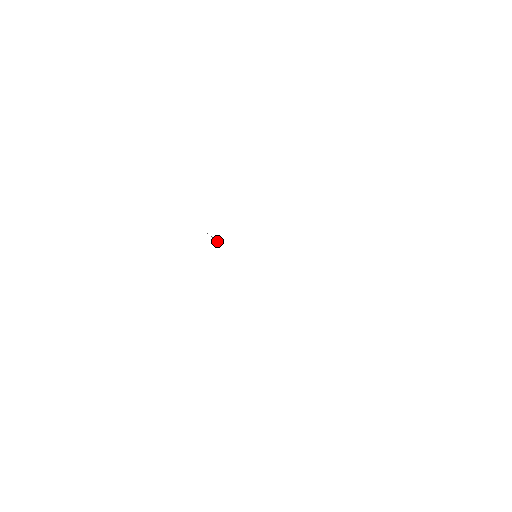
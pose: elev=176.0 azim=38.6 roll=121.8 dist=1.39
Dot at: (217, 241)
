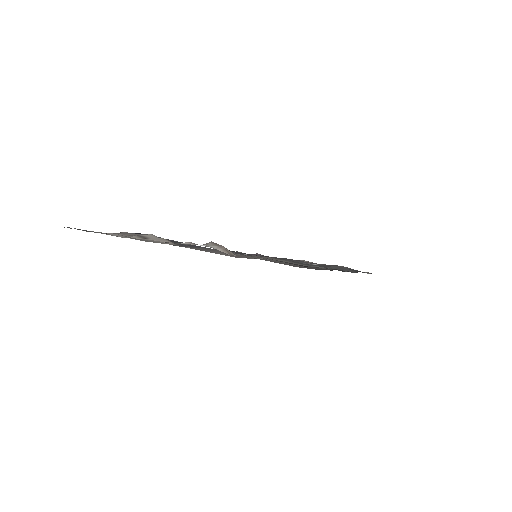
Dot at: occluded
